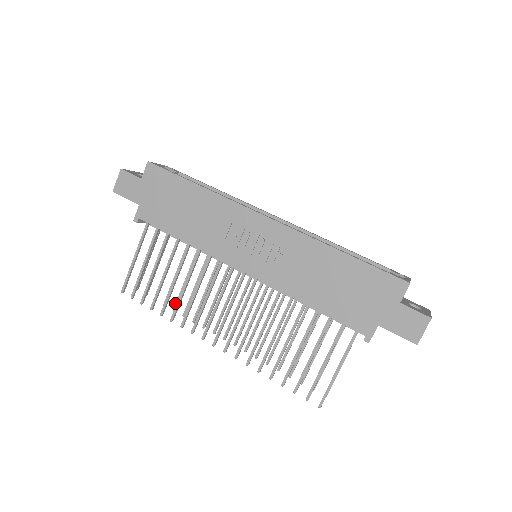
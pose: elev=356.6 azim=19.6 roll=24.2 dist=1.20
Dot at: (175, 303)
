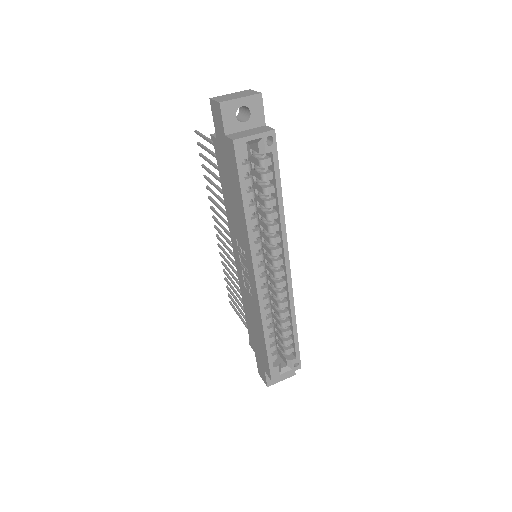
Dot at: occluded
